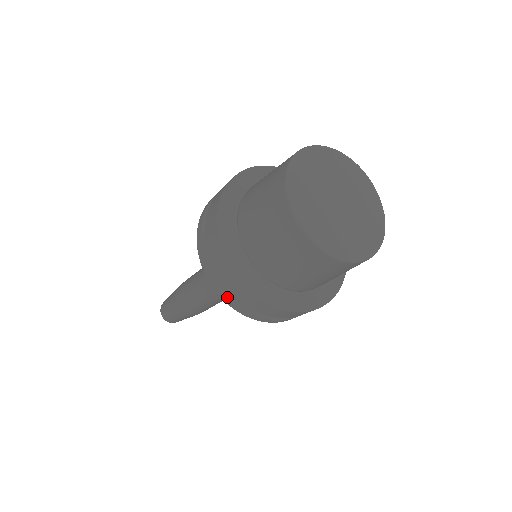
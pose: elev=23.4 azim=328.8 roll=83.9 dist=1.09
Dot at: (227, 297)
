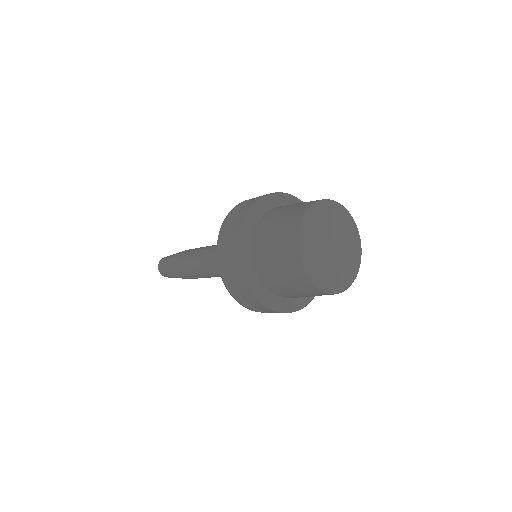
Dot at: (223, 268)
